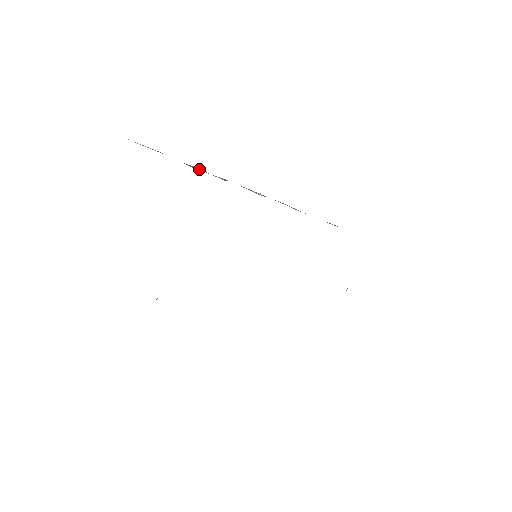
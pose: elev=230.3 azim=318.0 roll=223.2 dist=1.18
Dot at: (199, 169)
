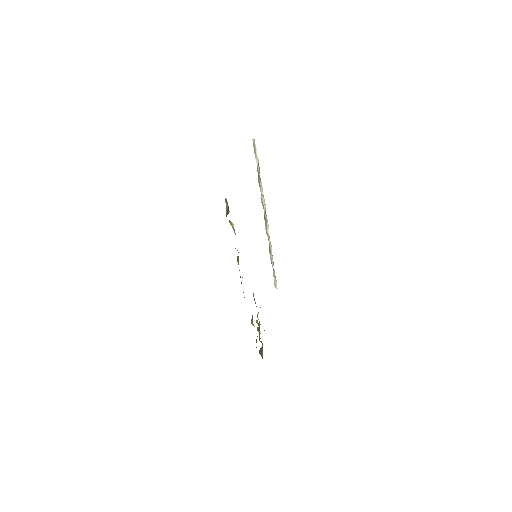
Dot at: (261, 186)
